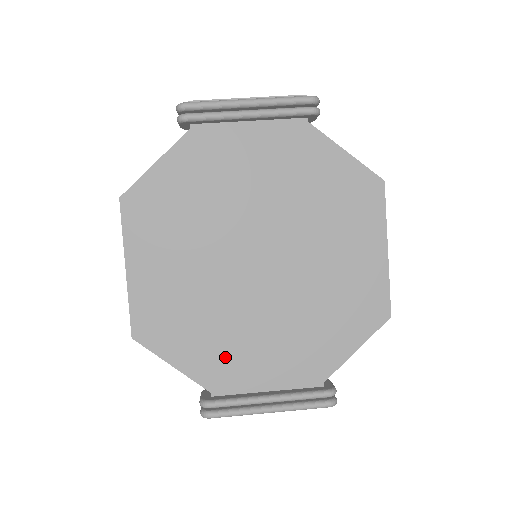
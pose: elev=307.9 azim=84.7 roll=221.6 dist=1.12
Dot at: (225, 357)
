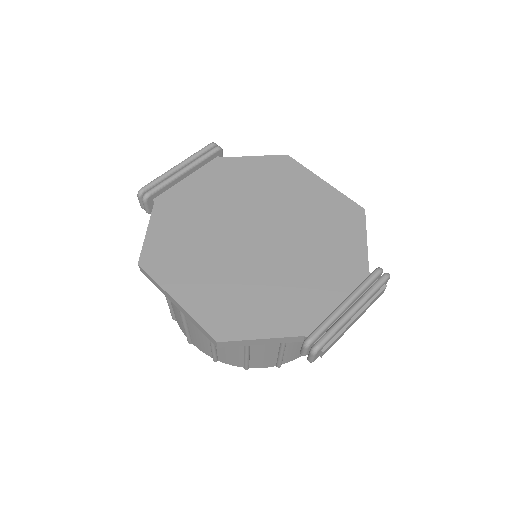
Dot at: (292, 305)
